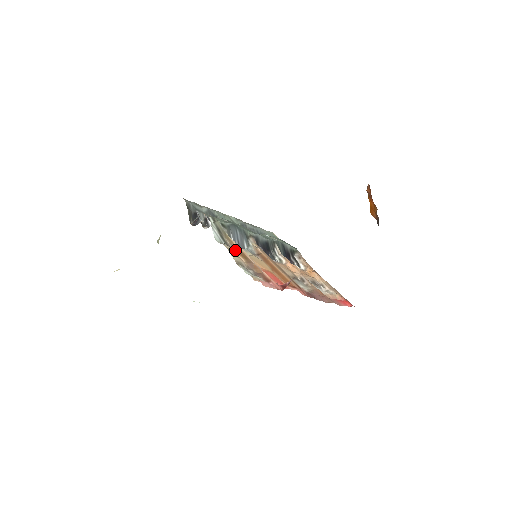
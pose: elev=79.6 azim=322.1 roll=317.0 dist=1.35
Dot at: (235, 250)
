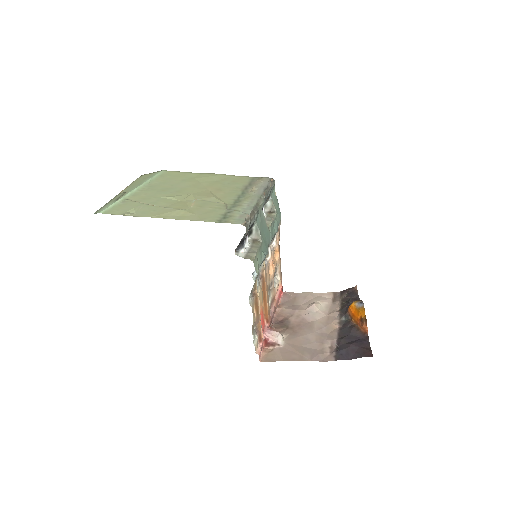
Dot at: (254, 301)
